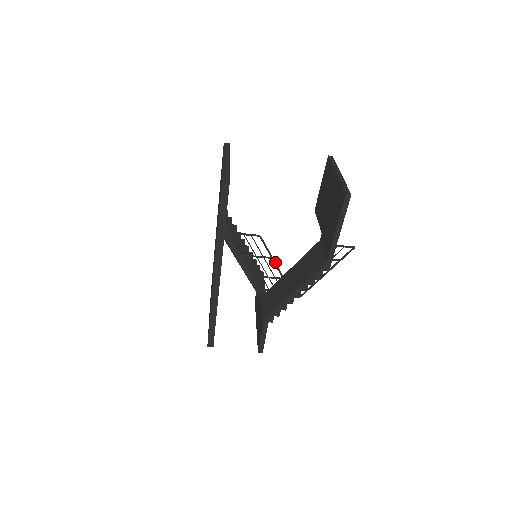
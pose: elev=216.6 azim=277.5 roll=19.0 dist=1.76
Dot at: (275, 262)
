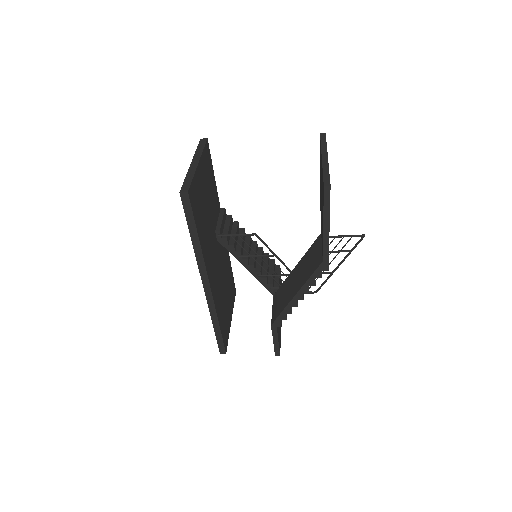
Dot at: (280, 259)
